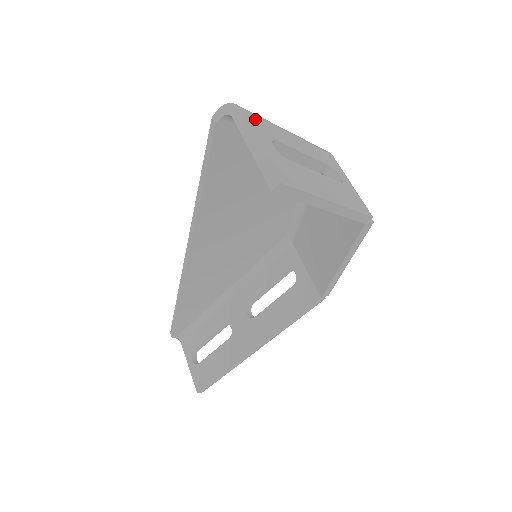
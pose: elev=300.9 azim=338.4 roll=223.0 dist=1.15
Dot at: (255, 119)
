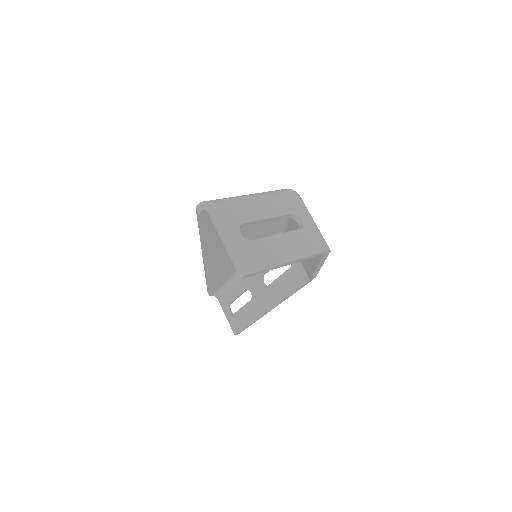
Dot at: (225, 212)
